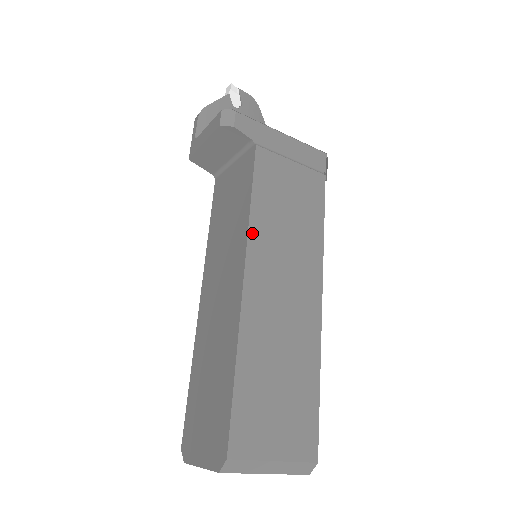
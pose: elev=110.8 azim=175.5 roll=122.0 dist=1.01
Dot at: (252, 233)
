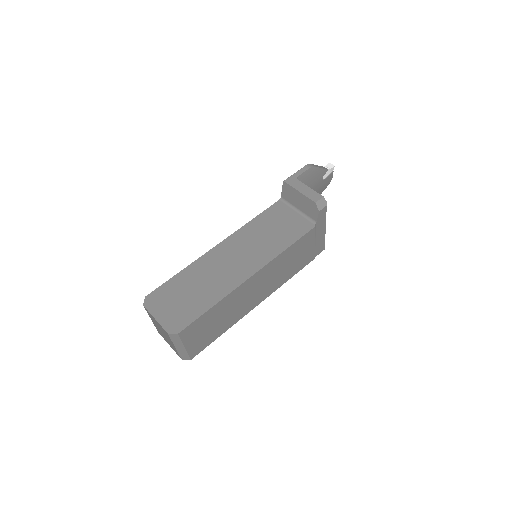
Dot at: (274, 260)
